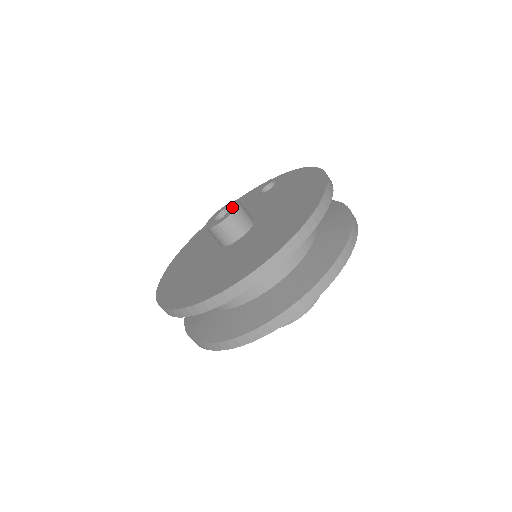
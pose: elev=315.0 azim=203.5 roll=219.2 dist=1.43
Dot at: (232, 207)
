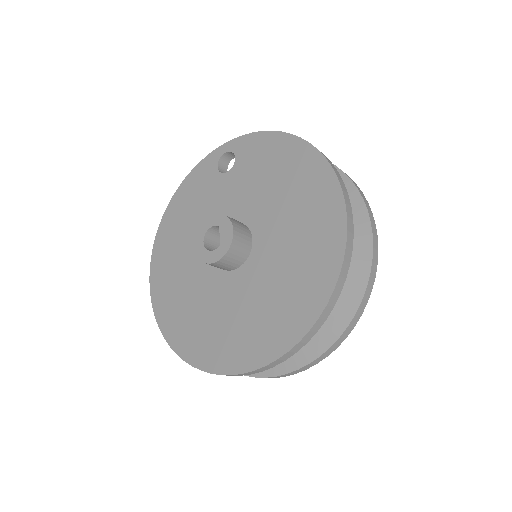
Dot at: (223, 228)
